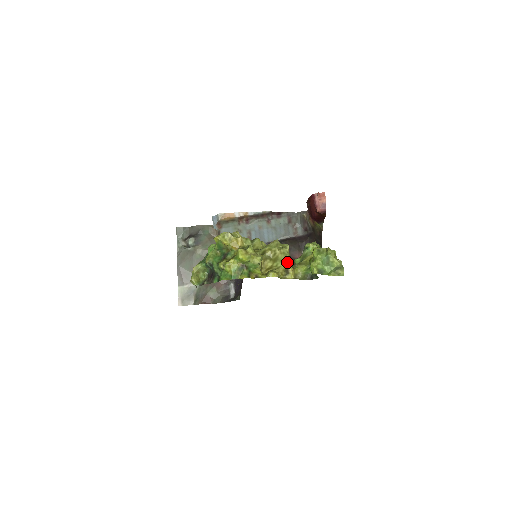
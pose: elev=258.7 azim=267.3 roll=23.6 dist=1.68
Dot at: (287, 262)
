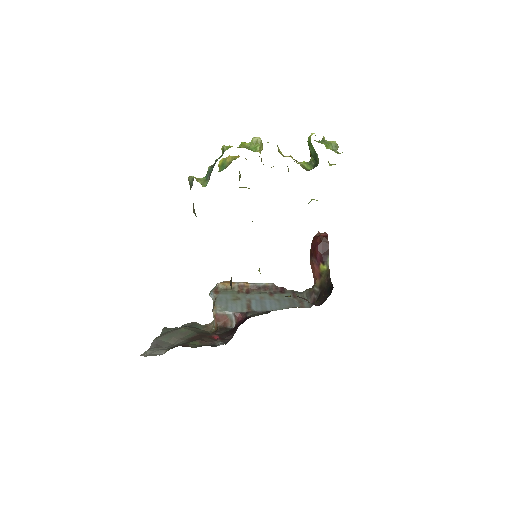
Dot at: occluded
